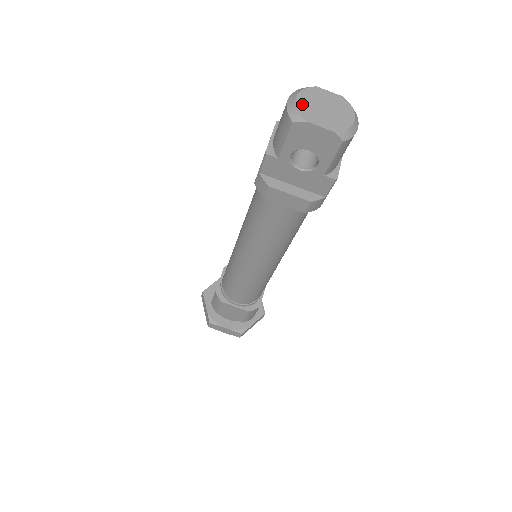
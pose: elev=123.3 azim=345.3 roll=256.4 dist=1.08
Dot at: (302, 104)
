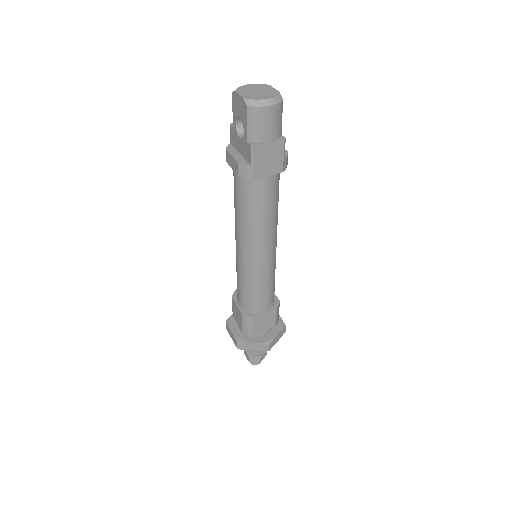
Dot at: (246, 86)
